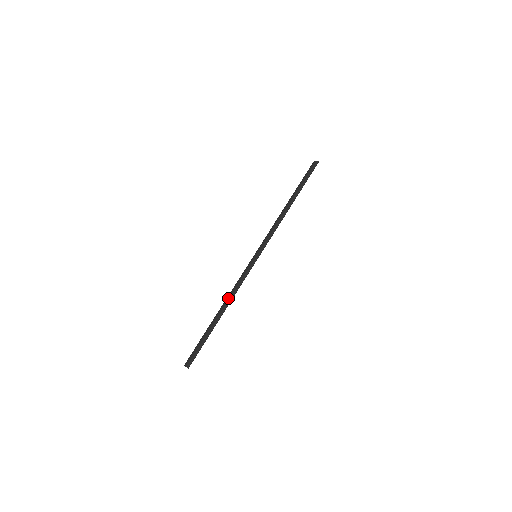
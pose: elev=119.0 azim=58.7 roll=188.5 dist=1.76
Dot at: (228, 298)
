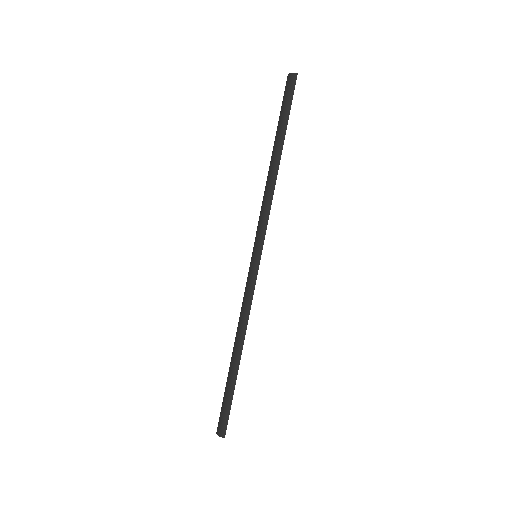
Dot at: (240, 330)
